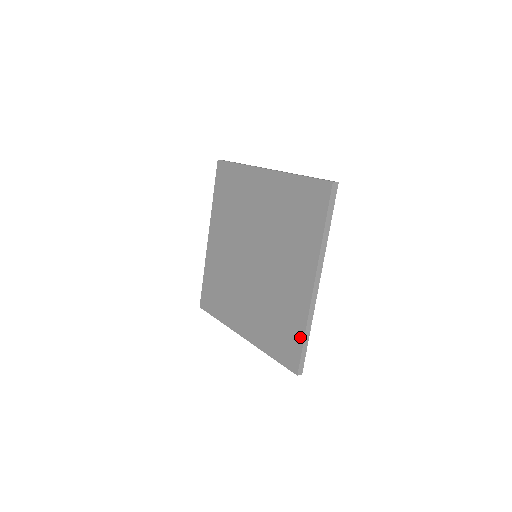
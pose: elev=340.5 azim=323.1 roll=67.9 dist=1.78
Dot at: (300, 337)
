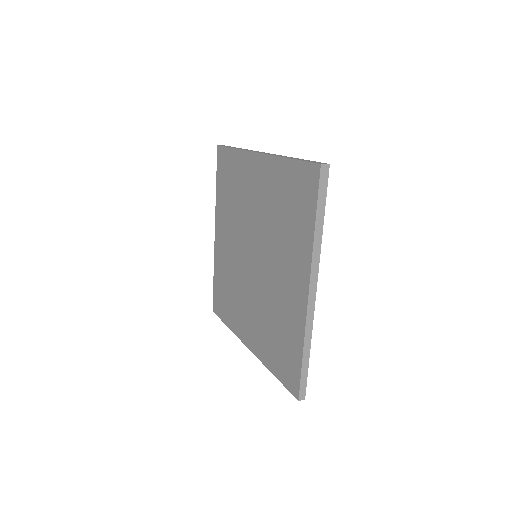
Dot at: (298, 356)
